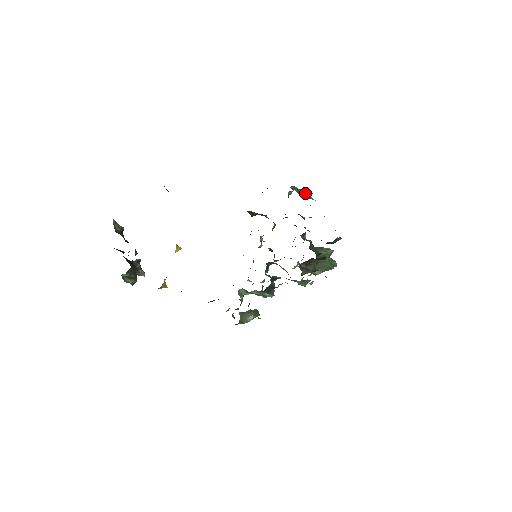
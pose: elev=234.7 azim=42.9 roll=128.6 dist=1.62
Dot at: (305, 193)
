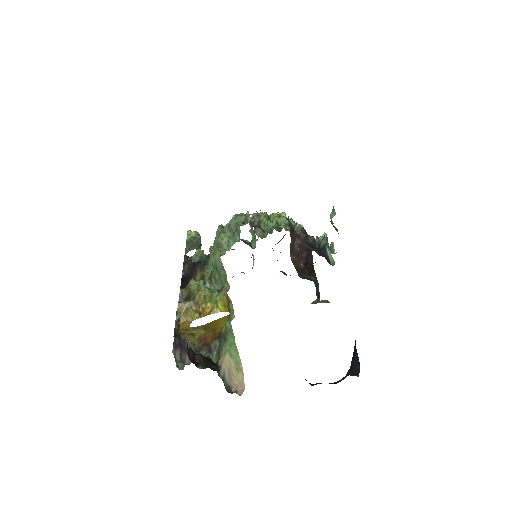
Dot at: occluded
